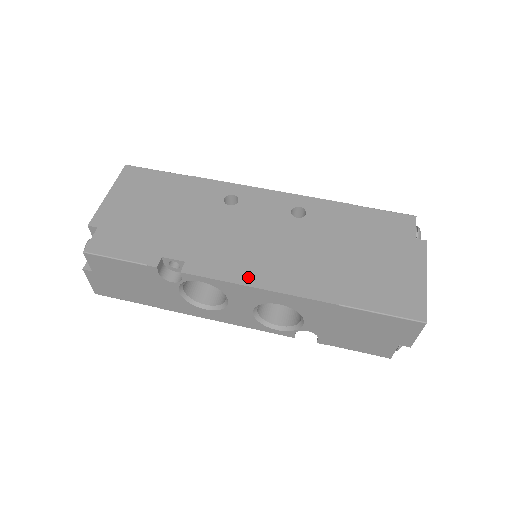
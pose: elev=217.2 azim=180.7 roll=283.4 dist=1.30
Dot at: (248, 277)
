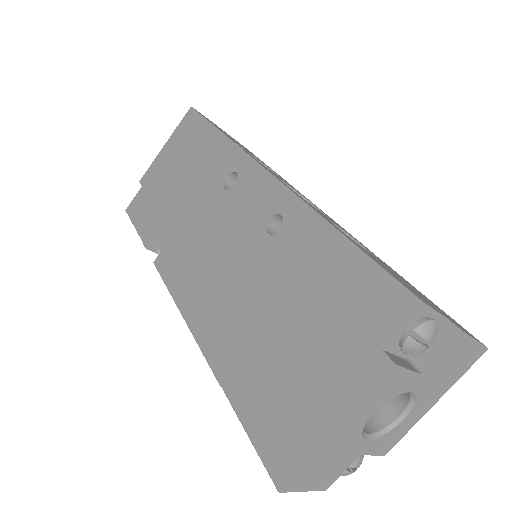
Dot at: (183, 296)
